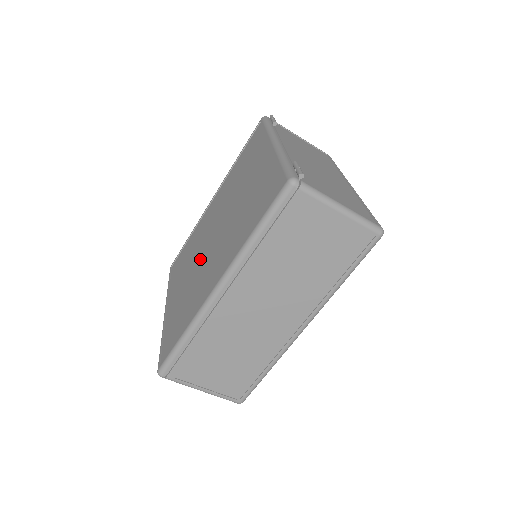
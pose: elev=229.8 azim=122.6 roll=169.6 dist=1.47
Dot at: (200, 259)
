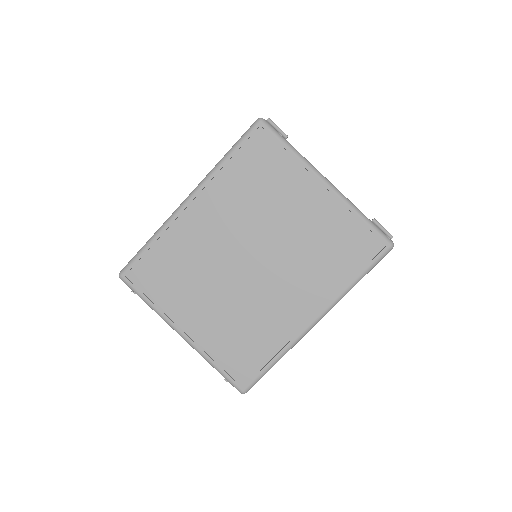
Dot at: (236, 284)
